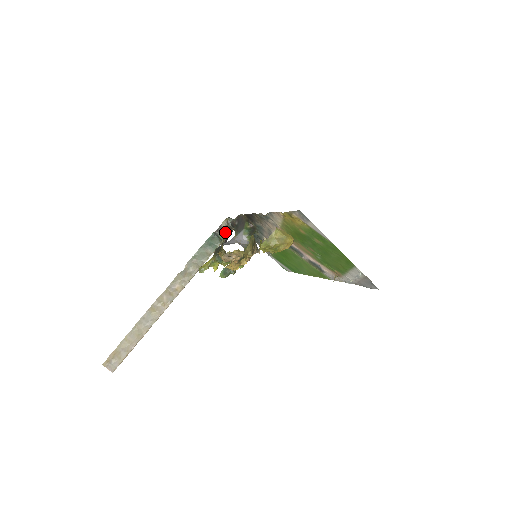
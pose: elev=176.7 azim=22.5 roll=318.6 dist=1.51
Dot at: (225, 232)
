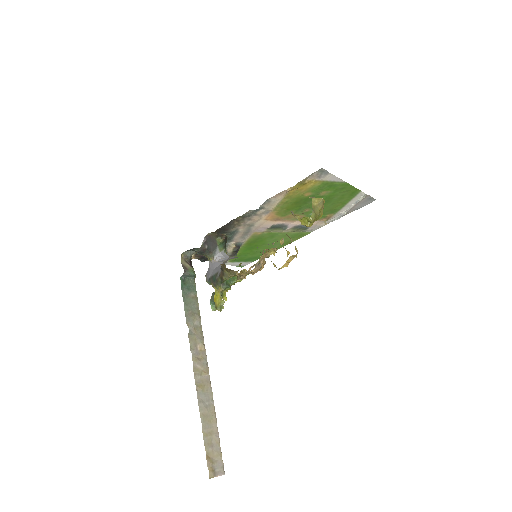
Dot at: (191, 267)
